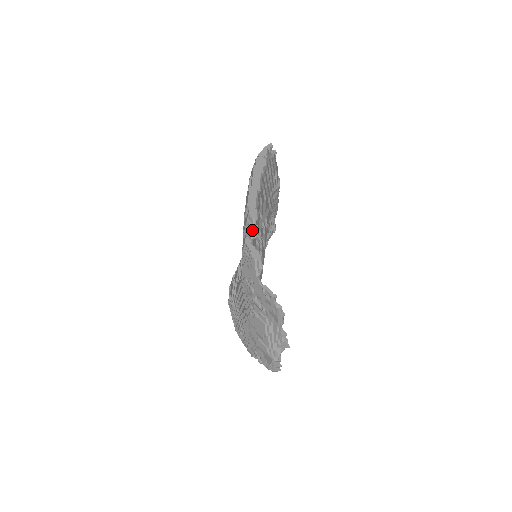
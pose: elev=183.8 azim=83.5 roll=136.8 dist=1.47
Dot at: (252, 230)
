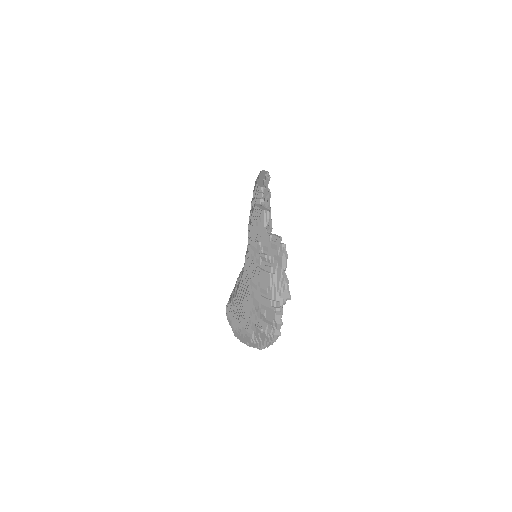
Dot at: (261, 196)
